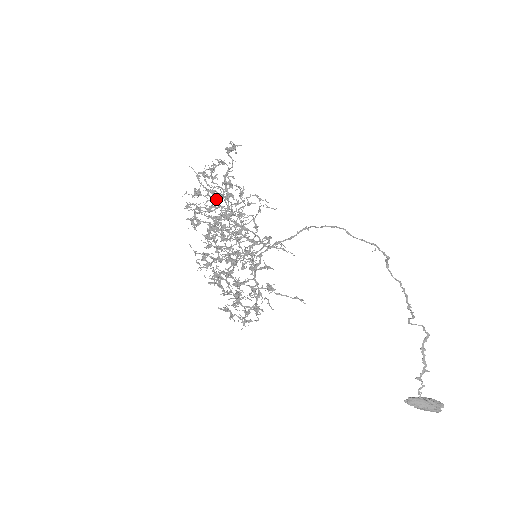
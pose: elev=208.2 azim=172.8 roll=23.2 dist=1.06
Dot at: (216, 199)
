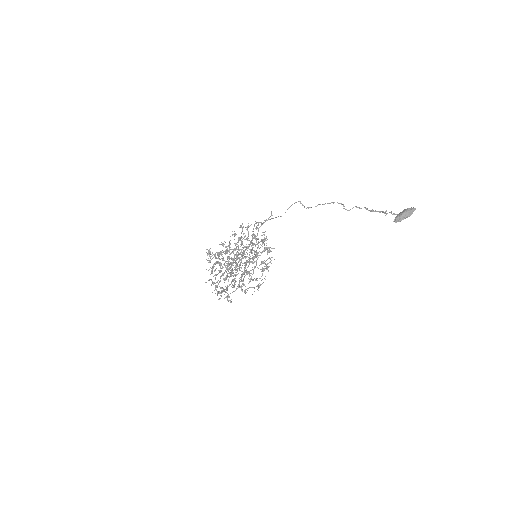
Dot at: (219, 263)
